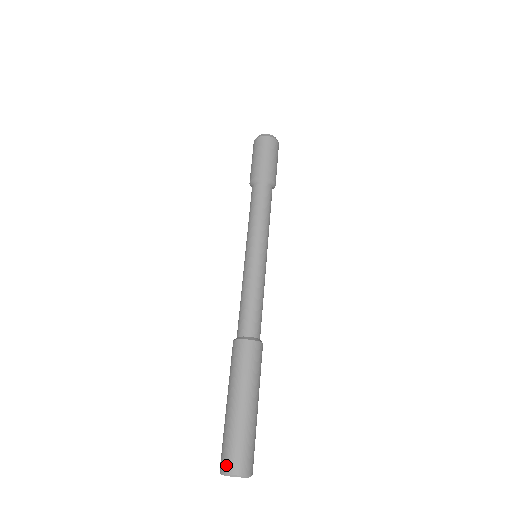
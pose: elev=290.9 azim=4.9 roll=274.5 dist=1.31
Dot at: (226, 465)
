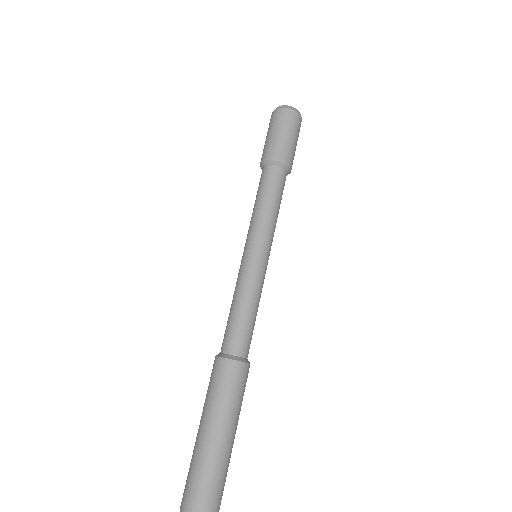
Dot at: (185, 505)
